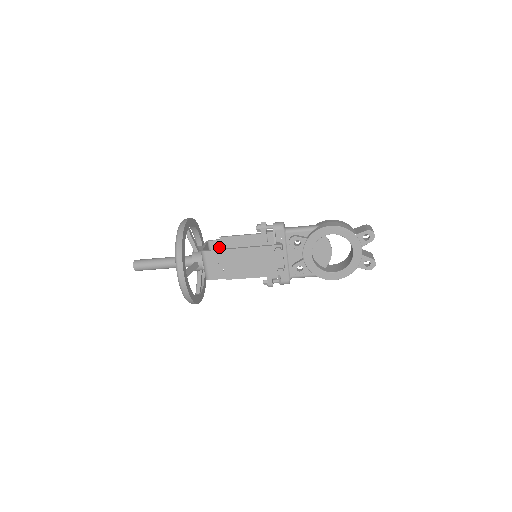
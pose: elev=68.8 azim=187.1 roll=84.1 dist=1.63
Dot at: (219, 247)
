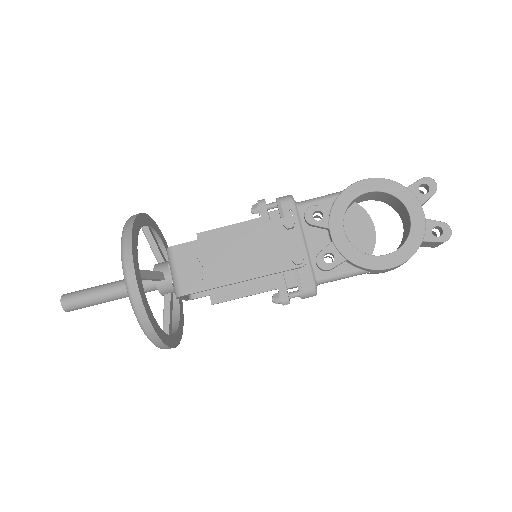
Dot at: occluded
